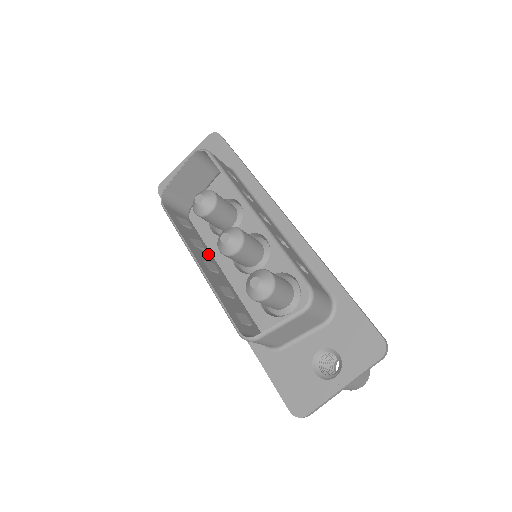
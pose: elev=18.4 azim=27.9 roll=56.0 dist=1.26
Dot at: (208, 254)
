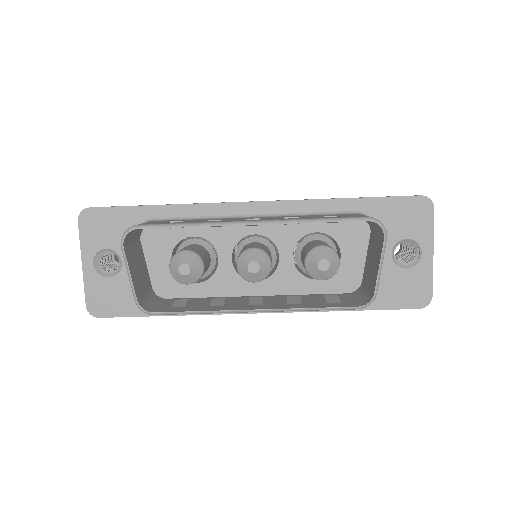
Dot at: (229, 299)
